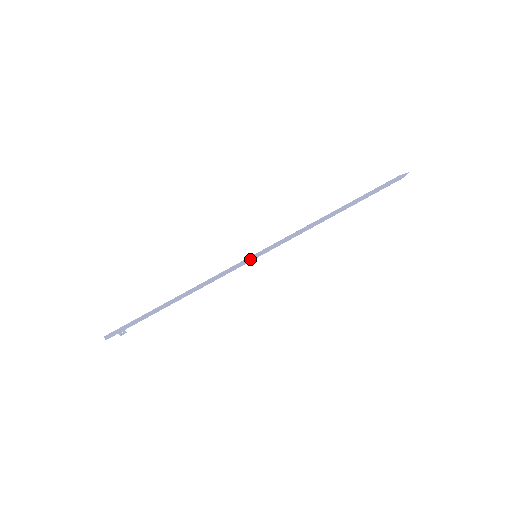
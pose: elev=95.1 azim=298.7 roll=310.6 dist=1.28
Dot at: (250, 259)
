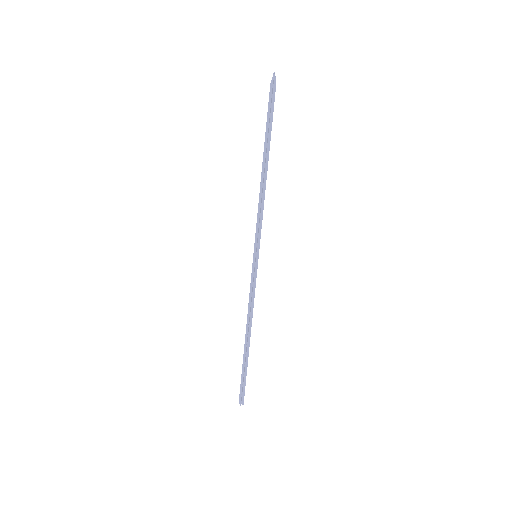
Dot at: (256, 263)
